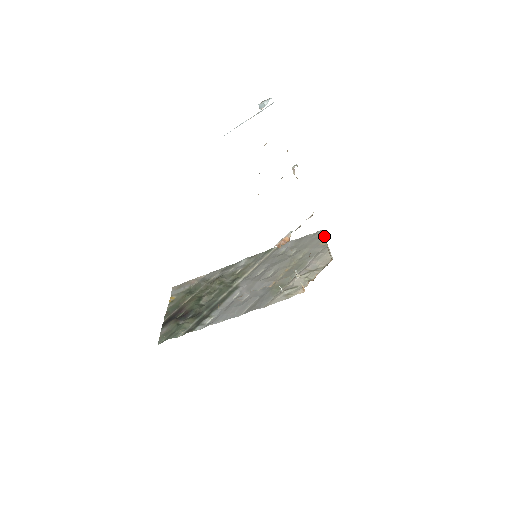
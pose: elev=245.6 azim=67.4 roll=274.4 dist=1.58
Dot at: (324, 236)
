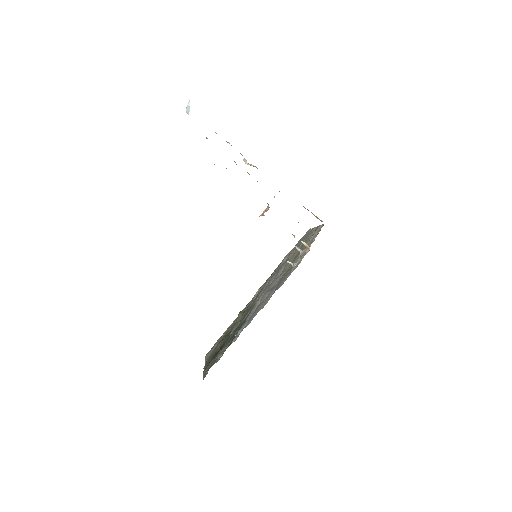
Dot at: (303, 206)
